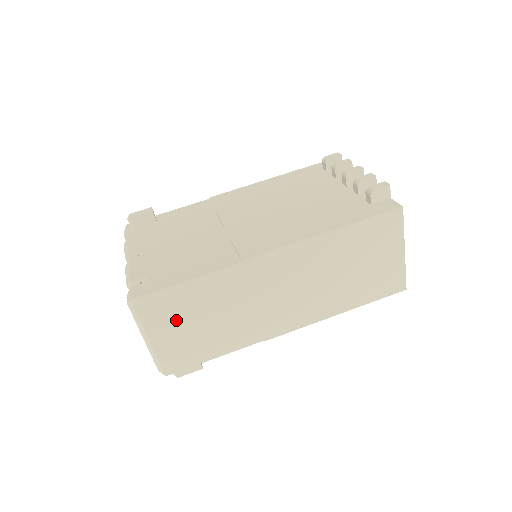
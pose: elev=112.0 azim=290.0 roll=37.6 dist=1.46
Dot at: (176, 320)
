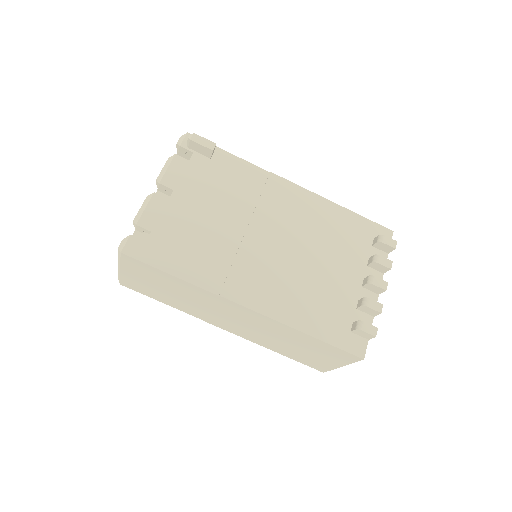
Dot at: (147, 277)
